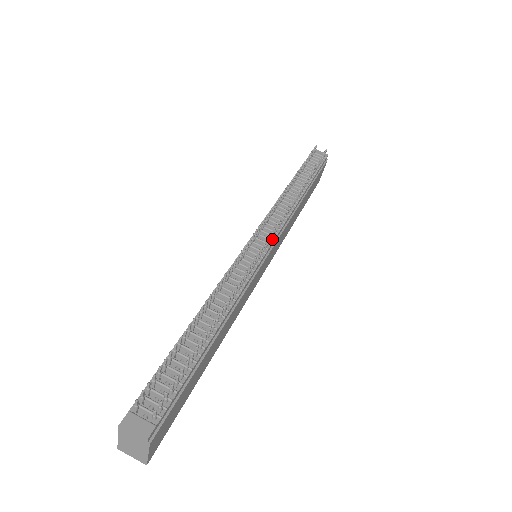
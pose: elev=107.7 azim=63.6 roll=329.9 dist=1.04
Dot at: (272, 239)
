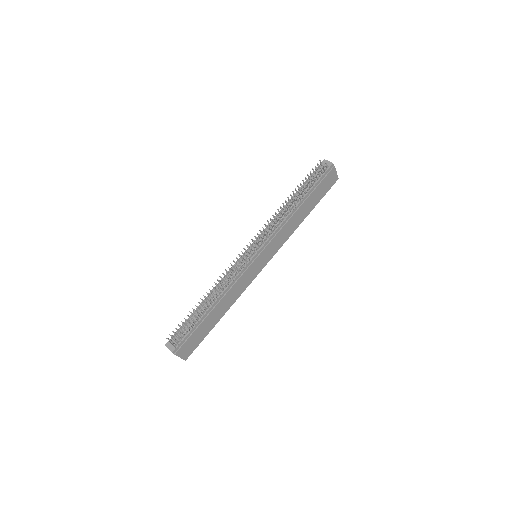
Dot at: (260, 247)
